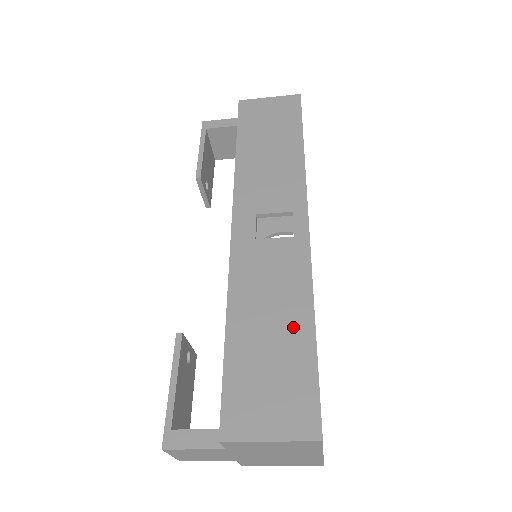
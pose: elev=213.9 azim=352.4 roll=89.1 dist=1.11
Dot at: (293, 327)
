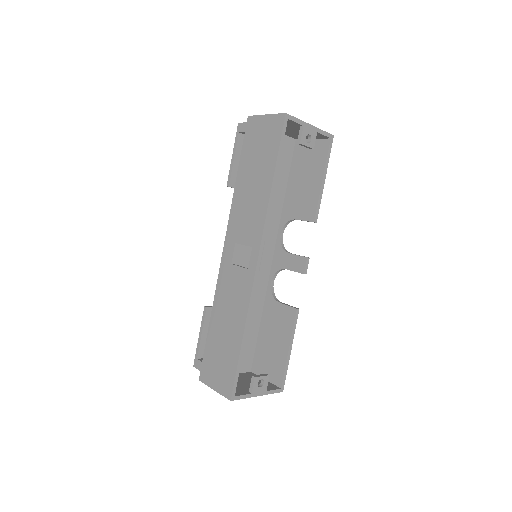
Dot at: (234, 334)
